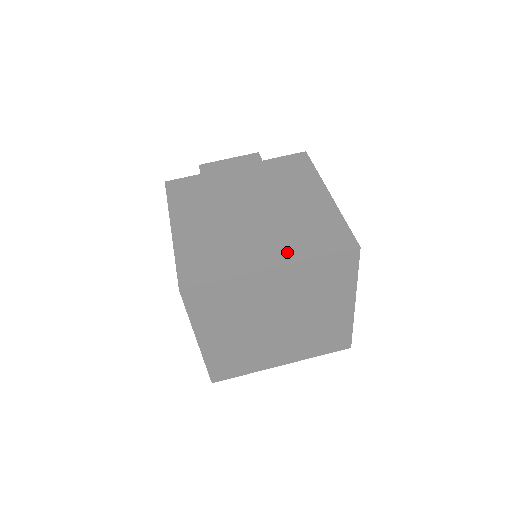
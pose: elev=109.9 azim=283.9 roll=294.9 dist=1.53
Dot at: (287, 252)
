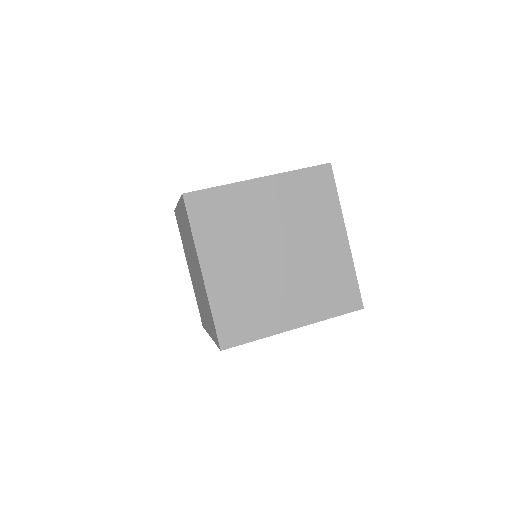
Dot at: occluded
